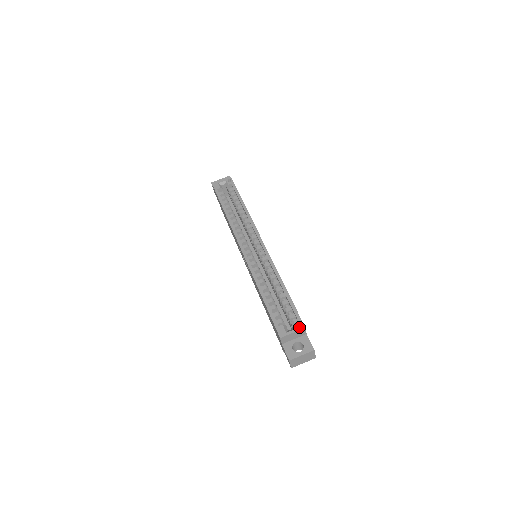
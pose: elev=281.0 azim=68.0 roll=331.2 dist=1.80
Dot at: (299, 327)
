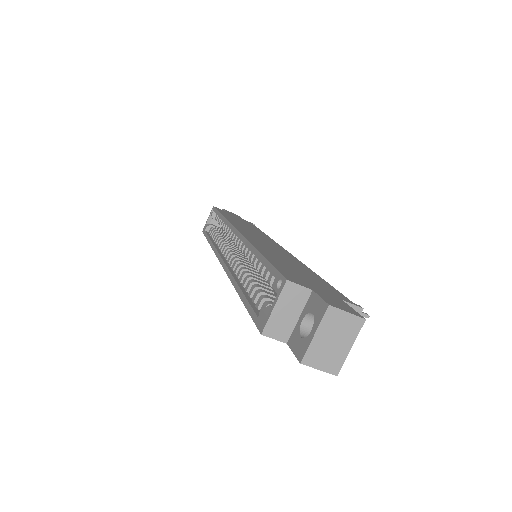
Dot at: (279, 289)
